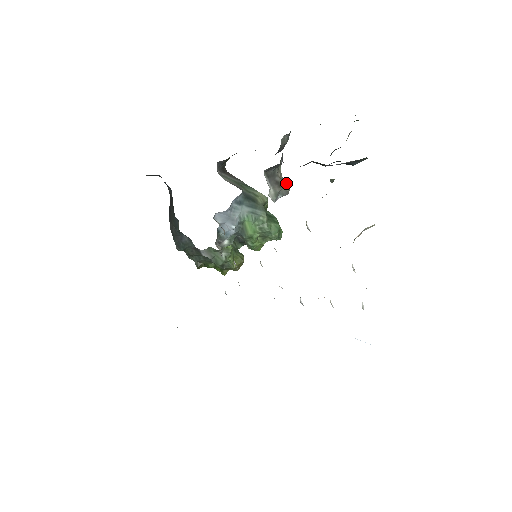
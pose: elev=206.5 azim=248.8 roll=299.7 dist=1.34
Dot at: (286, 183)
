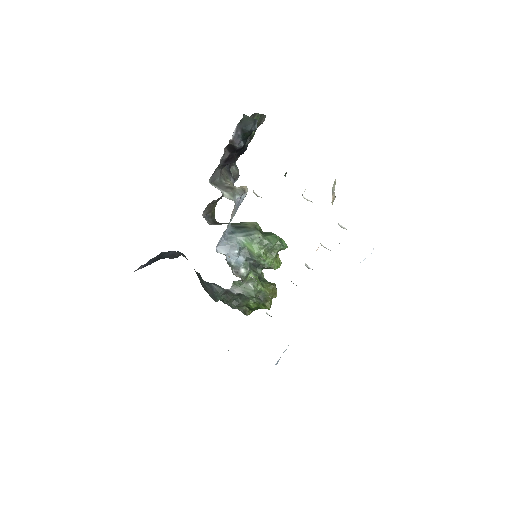
Dot at: (239, 187)
